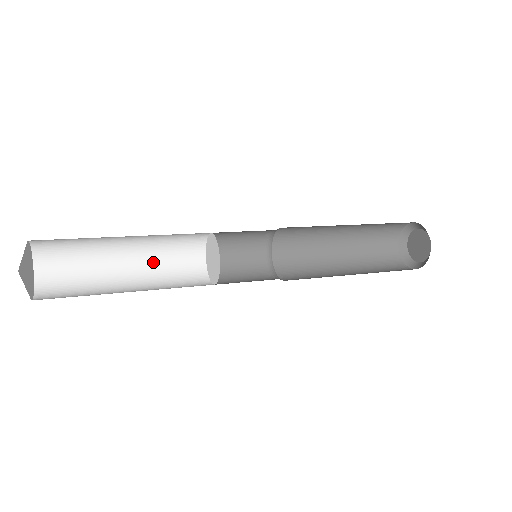
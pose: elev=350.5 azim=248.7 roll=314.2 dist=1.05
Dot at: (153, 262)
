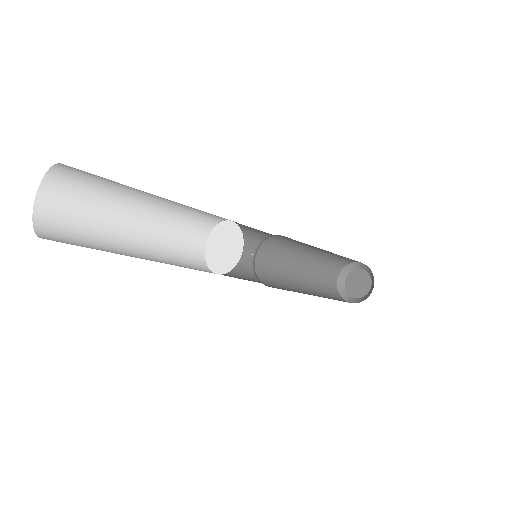
Dot at: (163, 260)
